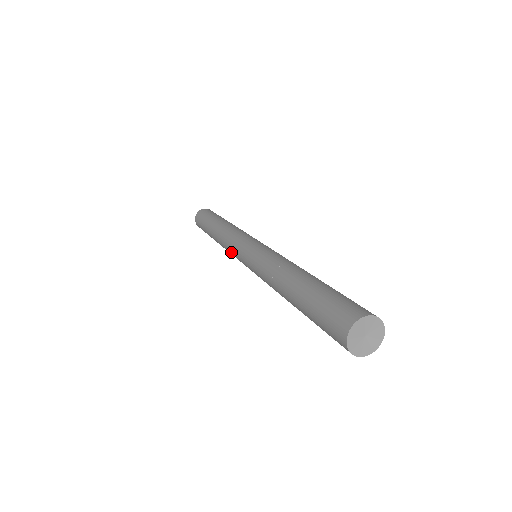
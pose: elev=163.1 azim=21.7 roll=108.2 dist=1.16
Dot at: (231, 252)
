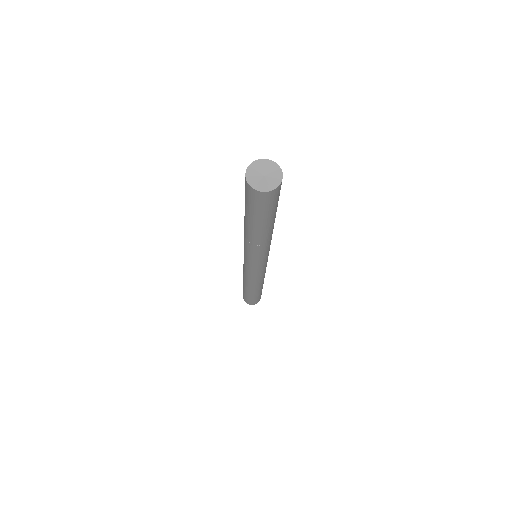
Dot at: (250, 276)
